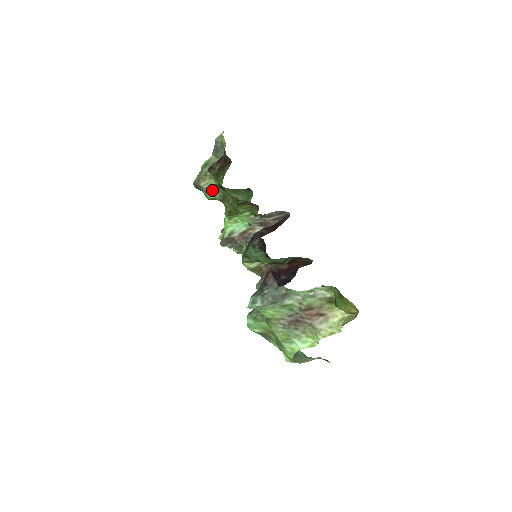
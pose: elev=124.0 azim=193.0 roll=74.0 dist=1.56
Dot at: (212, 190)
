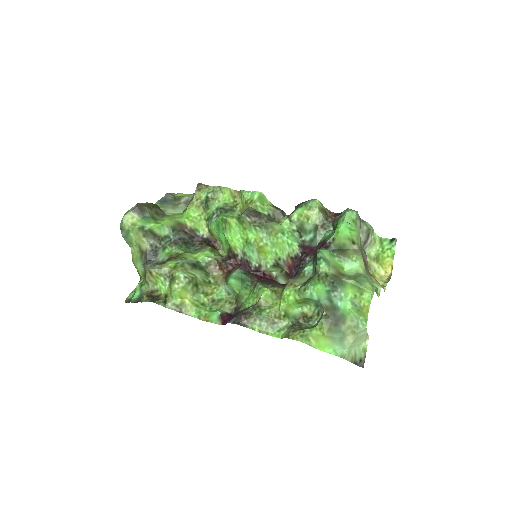
Dot at: (159, 220)
